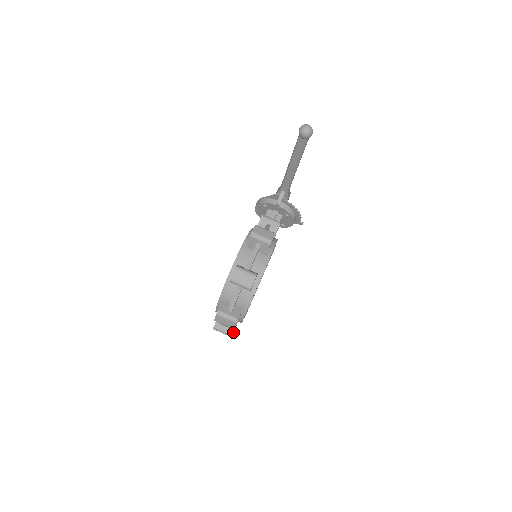
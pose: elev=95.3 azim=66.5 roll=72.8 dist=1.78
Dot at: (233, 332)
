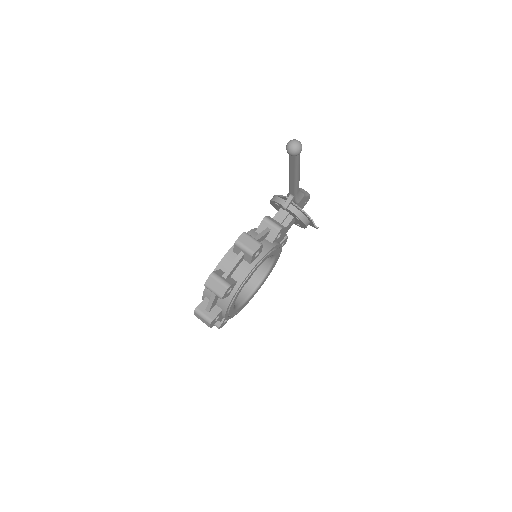
Dot at: (224, 323)
